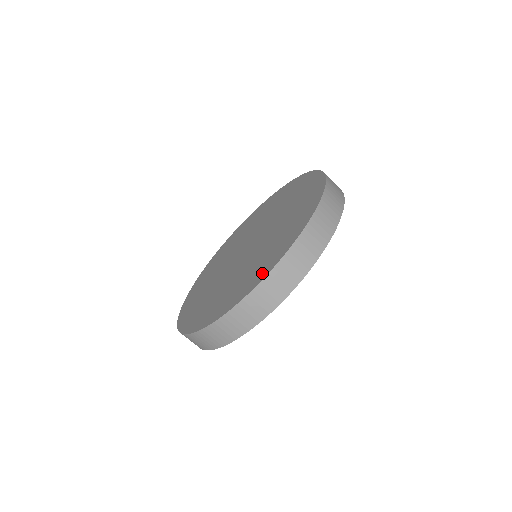
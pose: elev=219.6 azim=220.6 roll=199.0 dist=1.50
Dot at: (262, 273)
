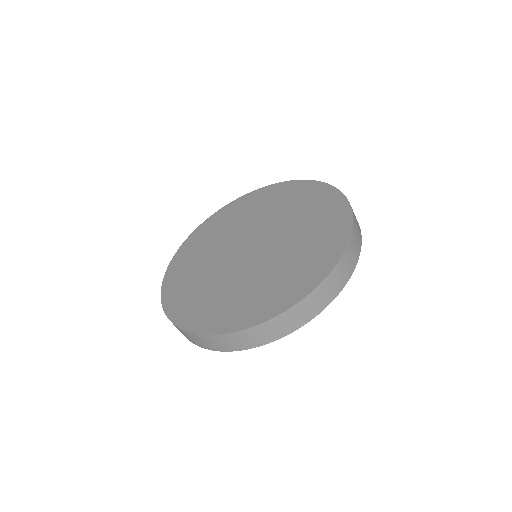
Dot at: (289, 298)
